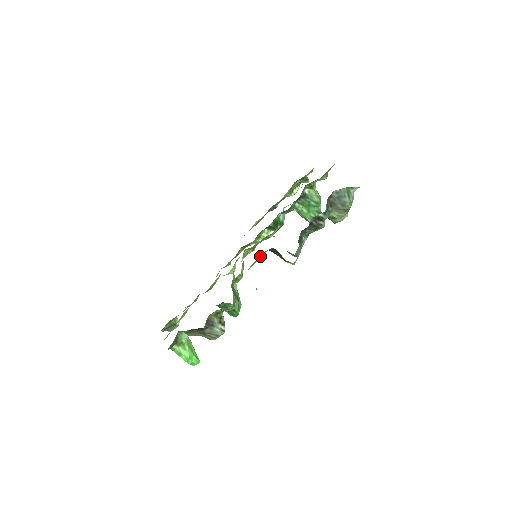
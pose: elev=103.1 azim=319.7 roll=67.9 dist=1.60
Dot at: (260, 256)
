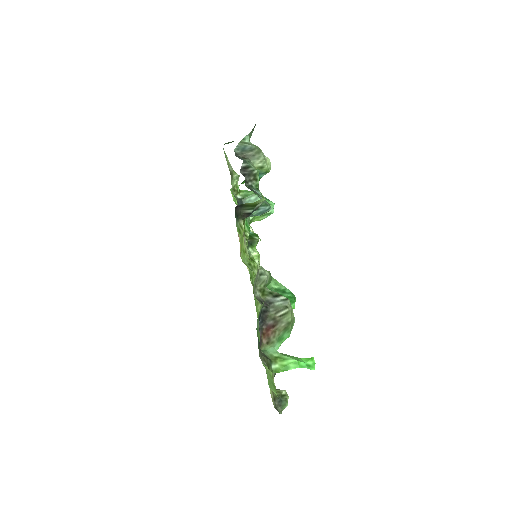
Dot at: (239, 226)
